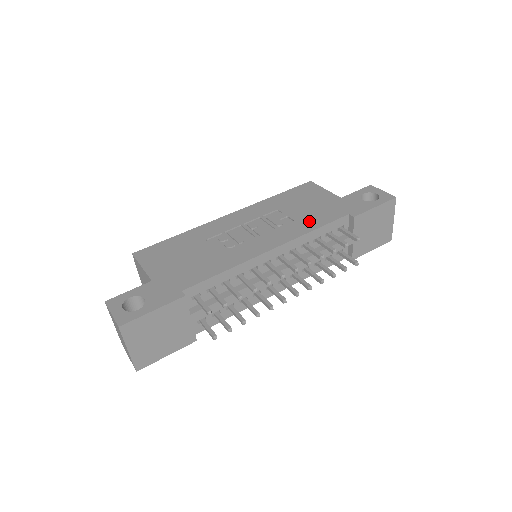
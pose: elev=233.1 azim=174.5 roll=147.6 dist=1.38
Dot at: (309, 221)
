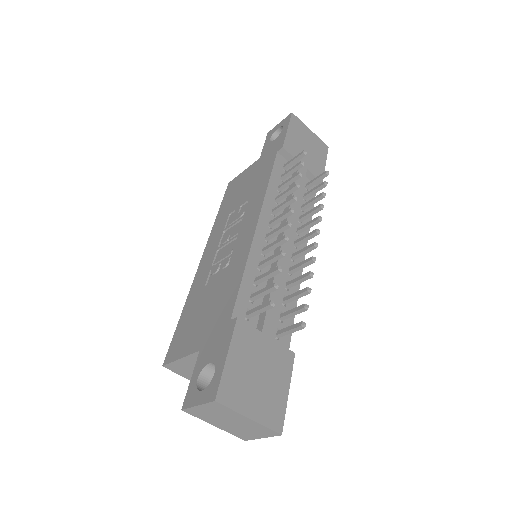
Dot at: (258, 186)
